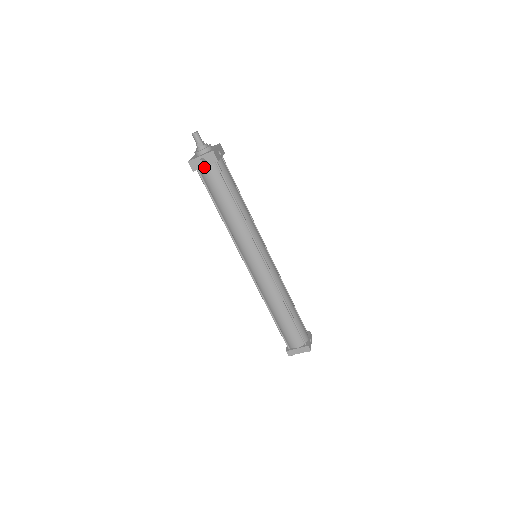
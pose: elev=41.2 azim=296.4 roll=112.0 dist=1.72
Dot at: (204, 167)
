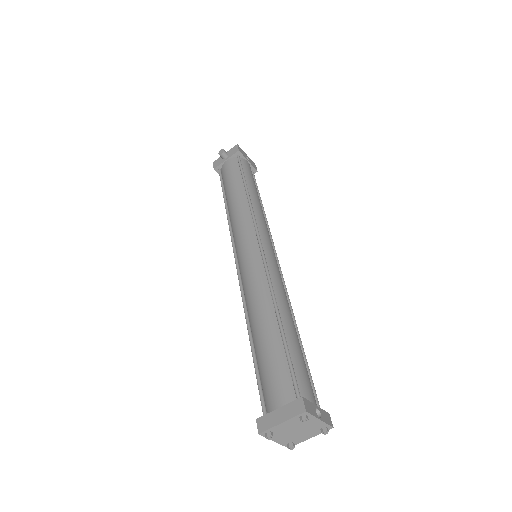
Dot at: (225, 162)
